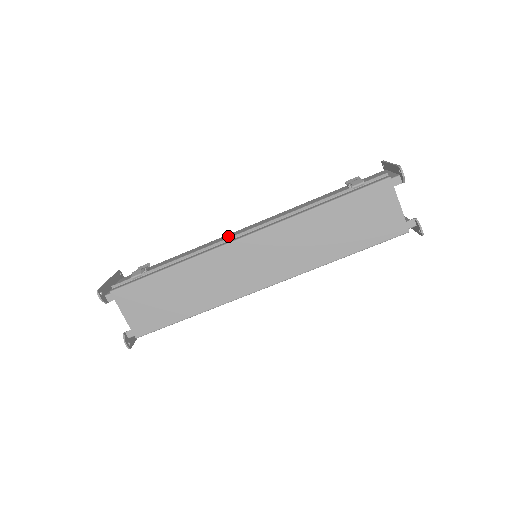
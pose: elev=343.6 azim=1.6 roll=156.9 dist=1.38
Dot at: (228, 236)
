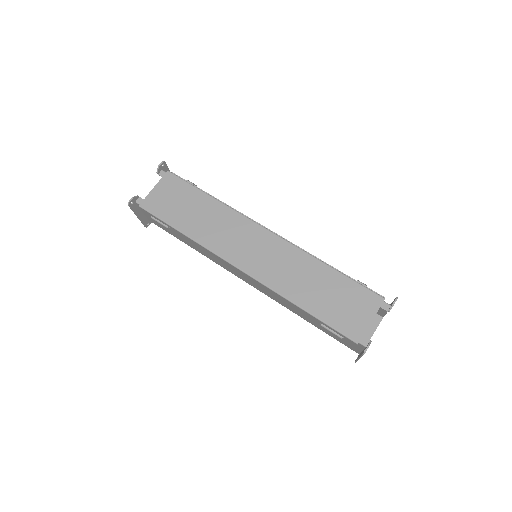
Dot at: occluded
